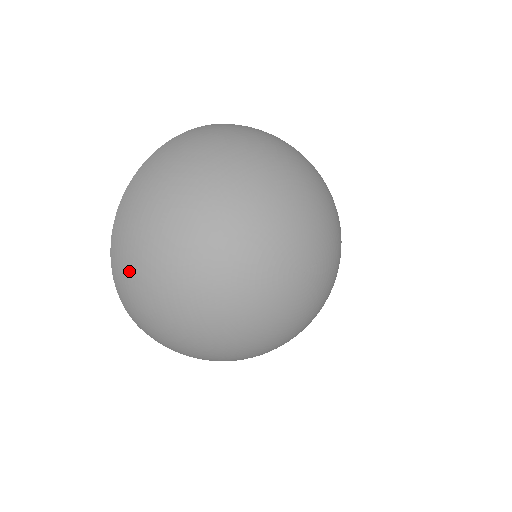
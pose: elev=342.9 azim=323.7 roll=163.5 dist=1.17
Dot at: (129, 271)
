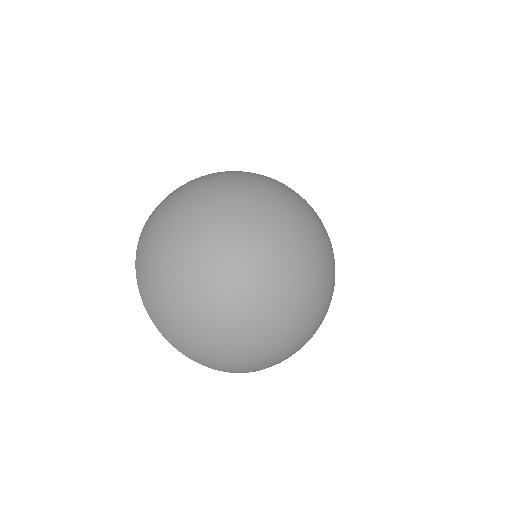
Dot at: (172, 193)
